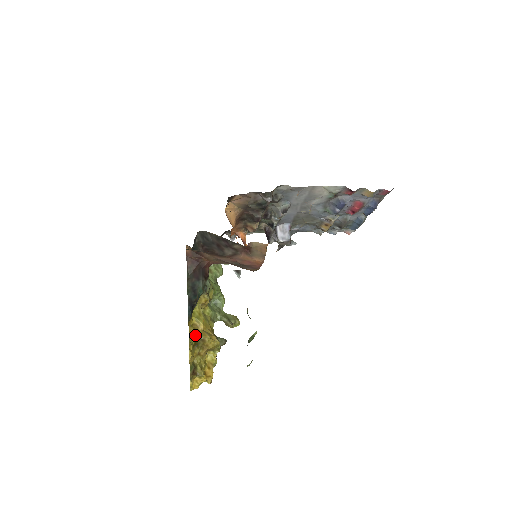
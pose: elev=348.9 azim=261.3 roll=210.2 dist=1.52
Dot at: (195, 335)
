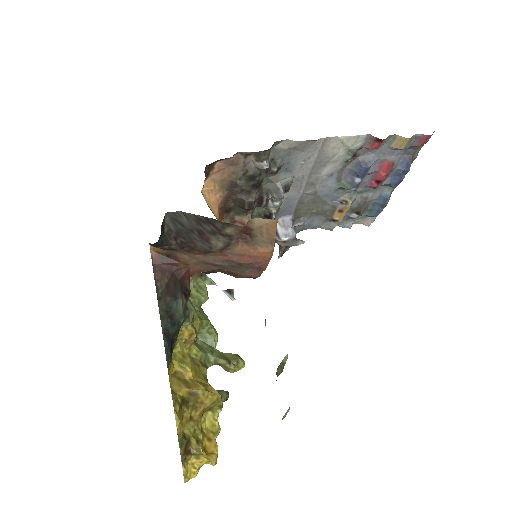
Dot at: (181, 388)
